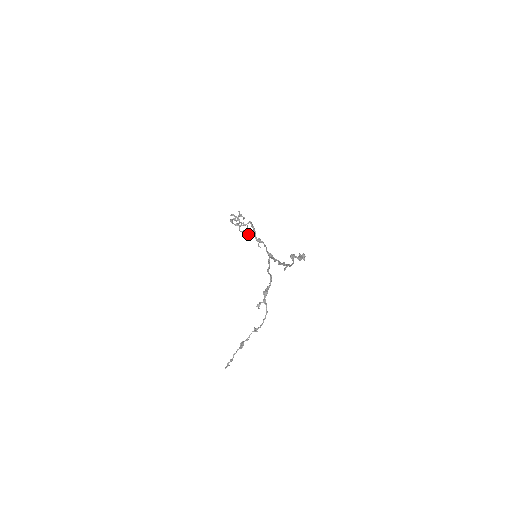
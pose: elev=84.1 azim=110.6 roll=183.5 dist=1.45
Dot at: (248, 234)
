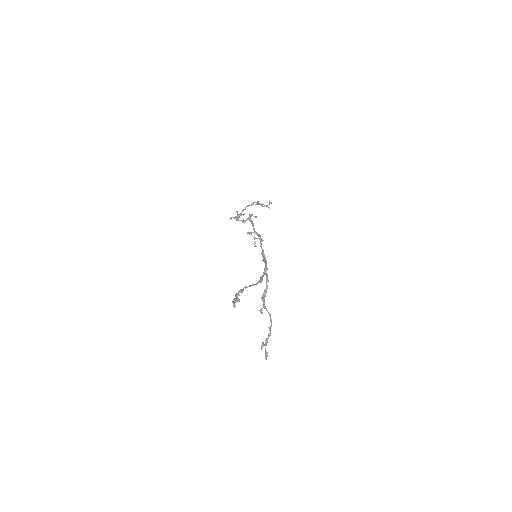
Dot at: (247, 233)
